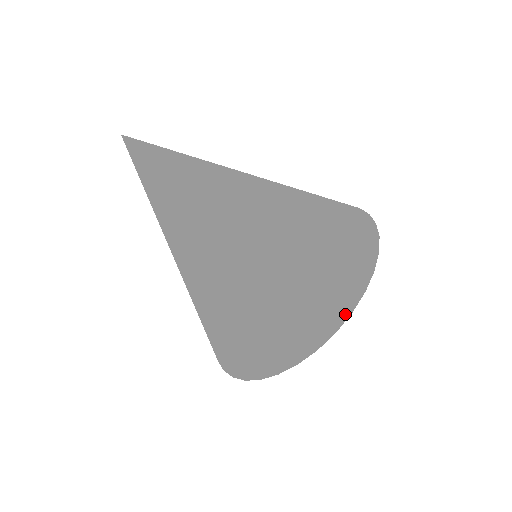
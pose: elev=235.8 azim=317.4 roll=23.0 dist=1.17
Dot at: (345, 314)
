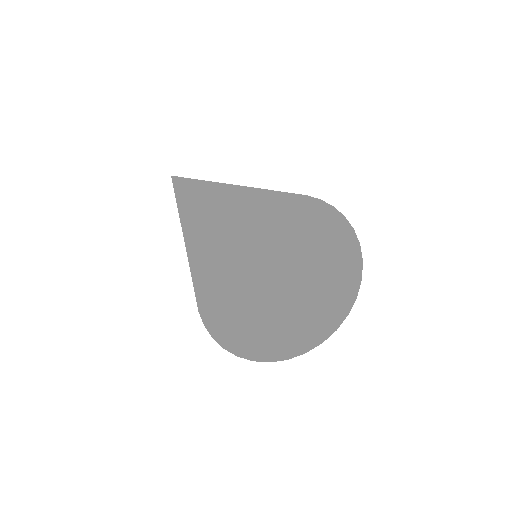
Dot at: (359, 281)
